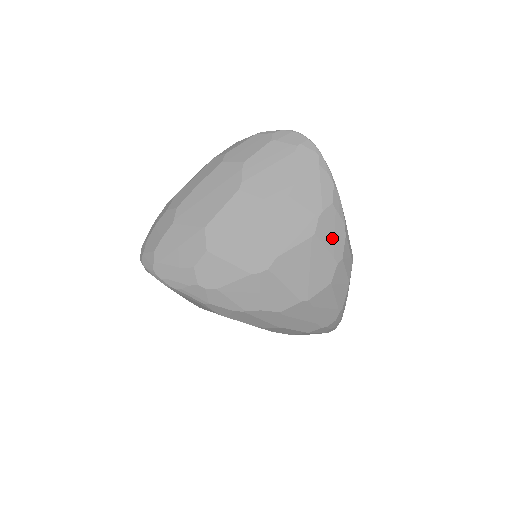
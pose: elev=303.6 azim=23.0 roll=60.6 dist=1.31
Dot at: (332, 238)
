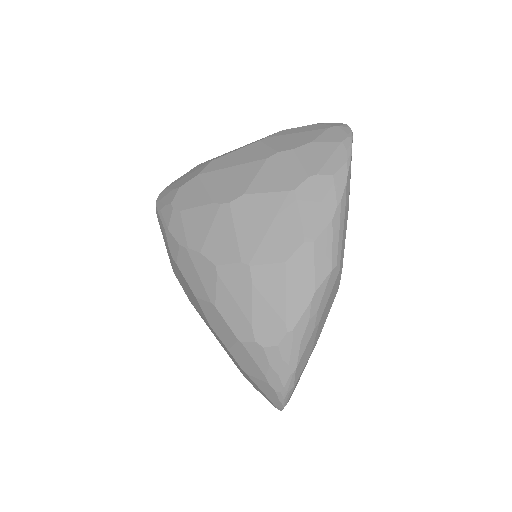
Dot at: (313, 209)
